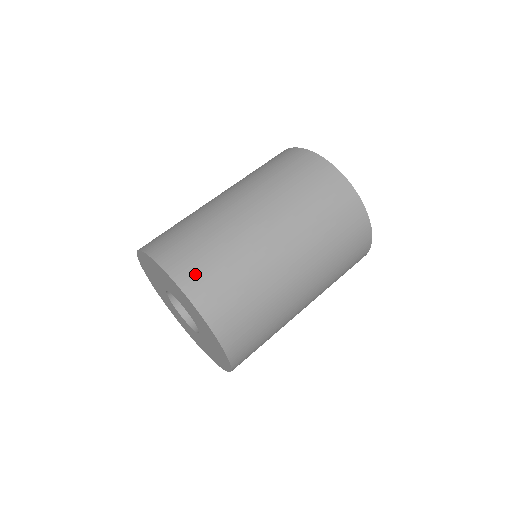
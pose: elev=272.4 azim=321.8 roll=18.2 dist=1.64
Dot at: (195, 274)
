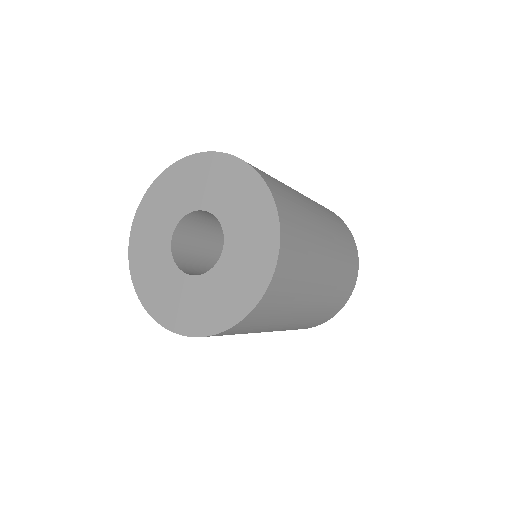
Dot at: (286, 209)
